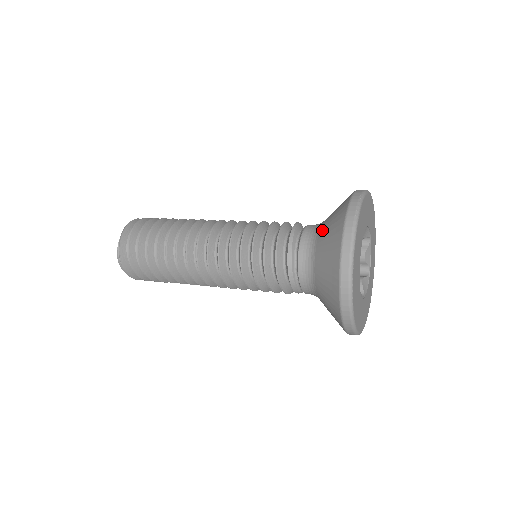
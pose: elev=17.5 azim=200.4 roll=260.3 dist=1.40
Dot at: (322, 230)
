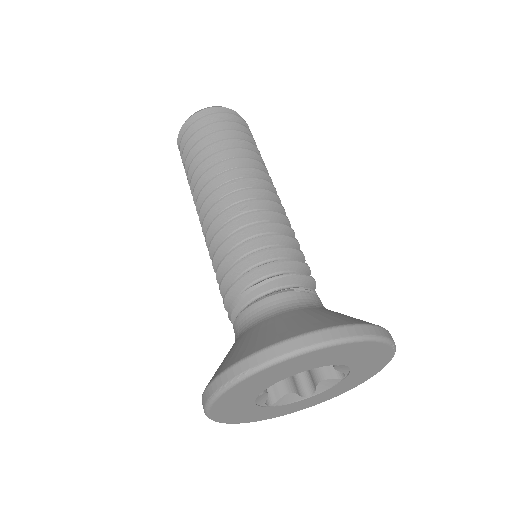
Dot at: (239, 338)
